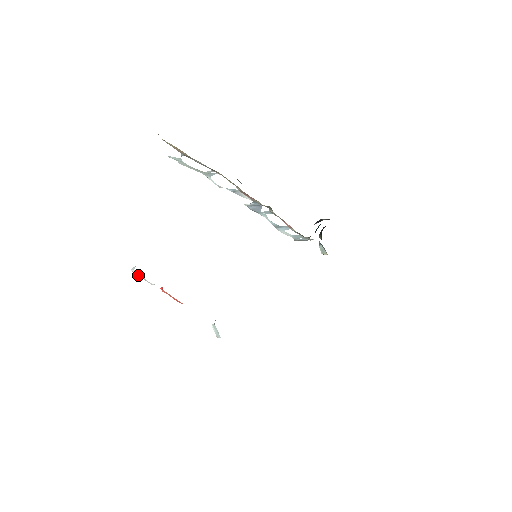
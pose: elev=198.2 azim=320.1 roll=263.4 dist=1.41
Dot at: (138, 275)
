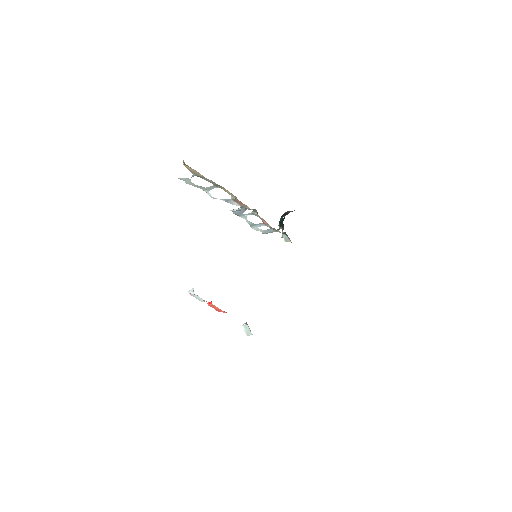
Dot at: occluded
